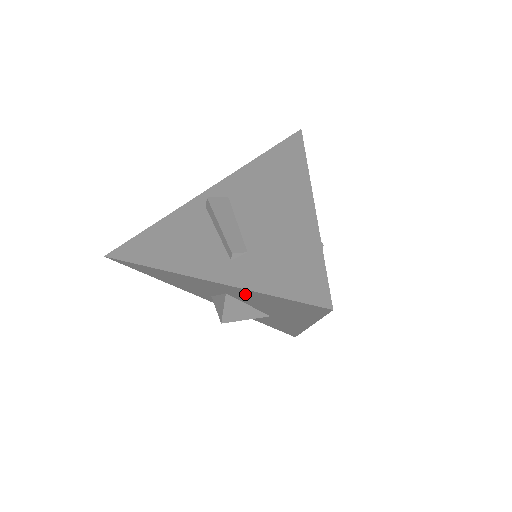
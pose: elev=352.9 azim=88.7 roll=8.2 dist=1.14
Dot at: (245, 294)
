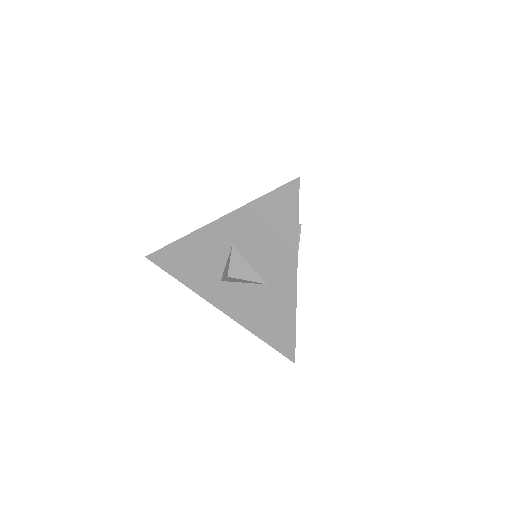
Dot at: (246, 223)
